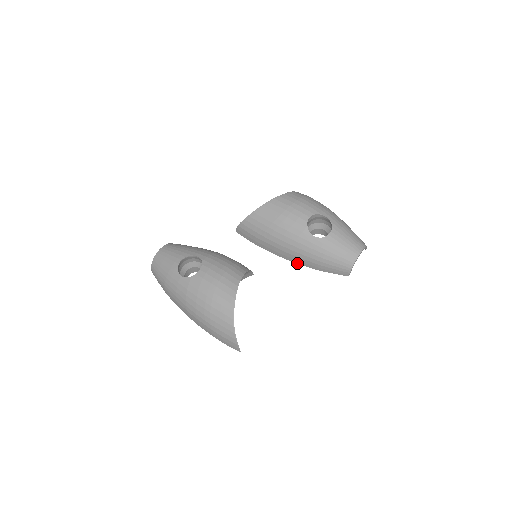
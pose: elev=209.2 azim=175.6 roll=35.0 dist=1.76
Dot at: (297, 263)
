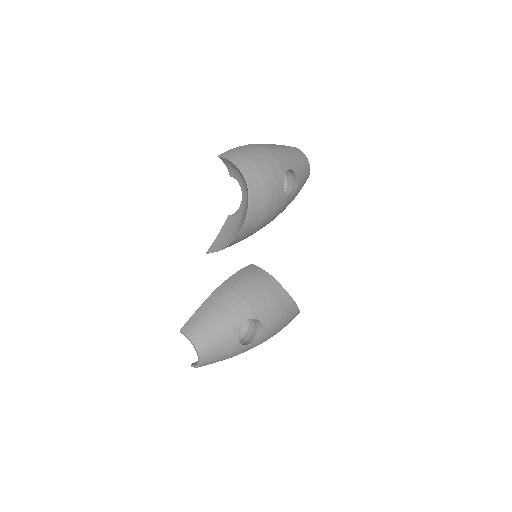
Dot at: occluded
